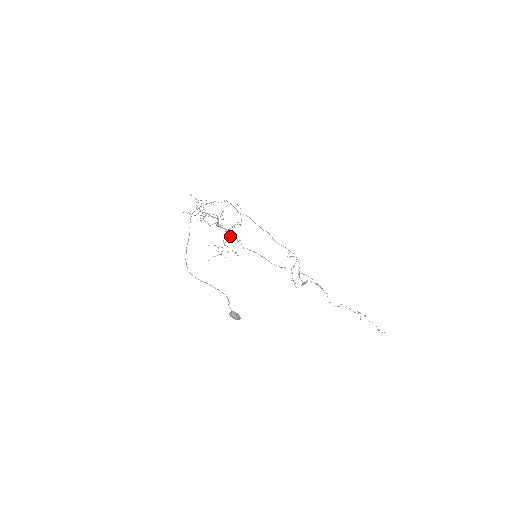
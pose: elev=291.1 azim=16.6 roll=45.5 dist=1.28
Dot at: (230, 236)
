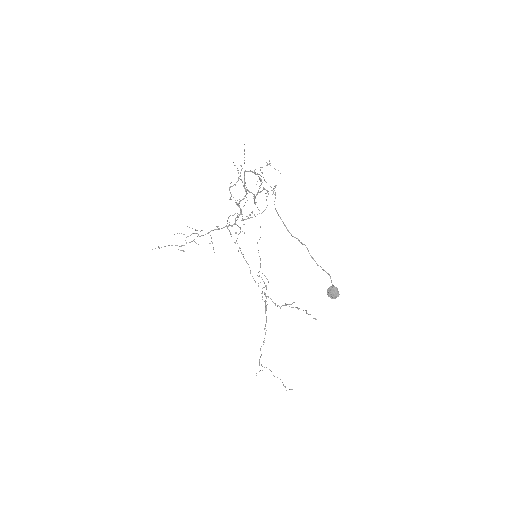
Dot at: (235, 223)
